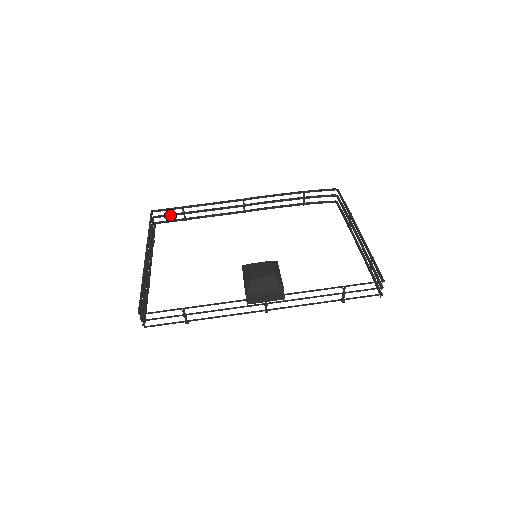
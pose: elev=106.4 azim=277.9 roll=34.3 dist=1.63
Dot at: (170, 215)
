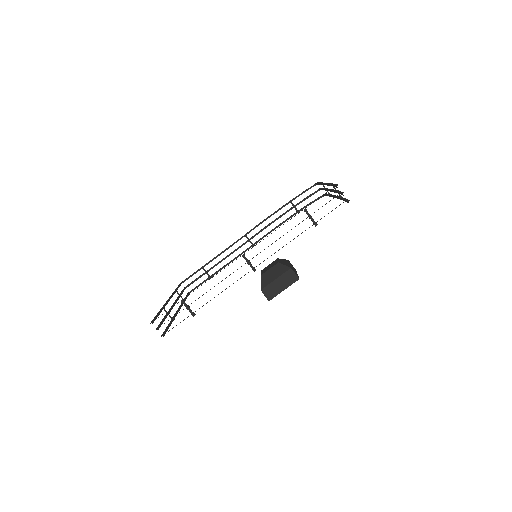
Dot at: (196, 279)
